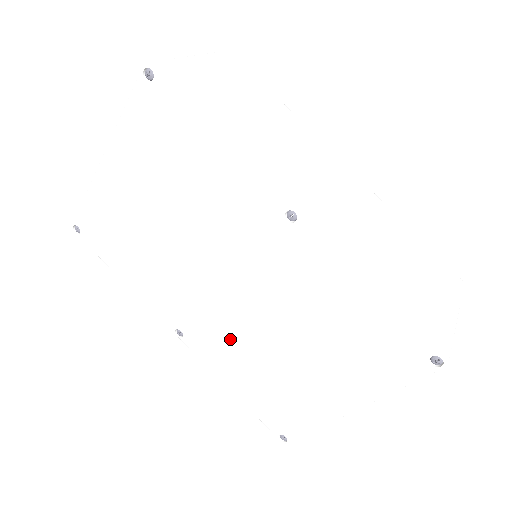
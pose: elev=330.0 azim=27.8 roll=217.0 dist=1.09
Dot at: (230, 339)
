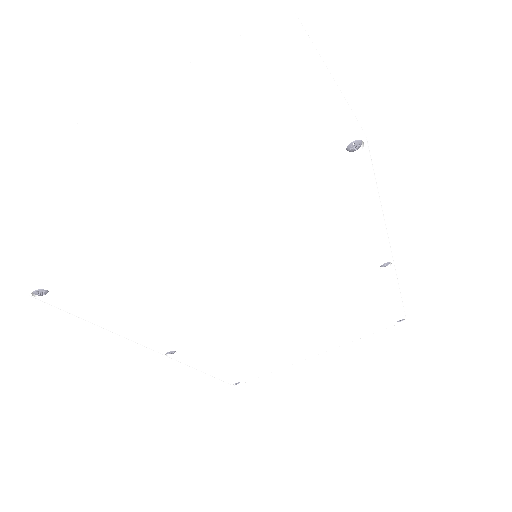
Dot at: (239, 344)
